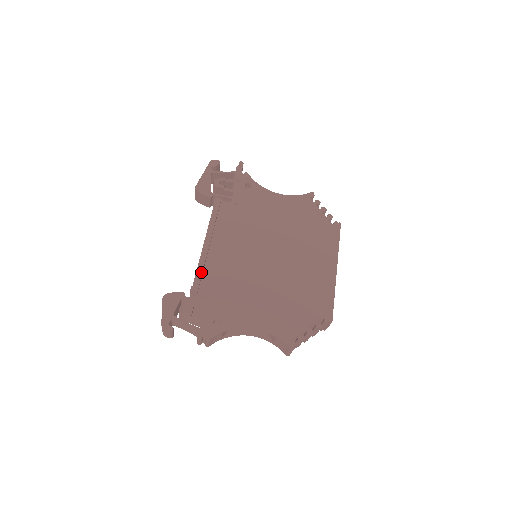
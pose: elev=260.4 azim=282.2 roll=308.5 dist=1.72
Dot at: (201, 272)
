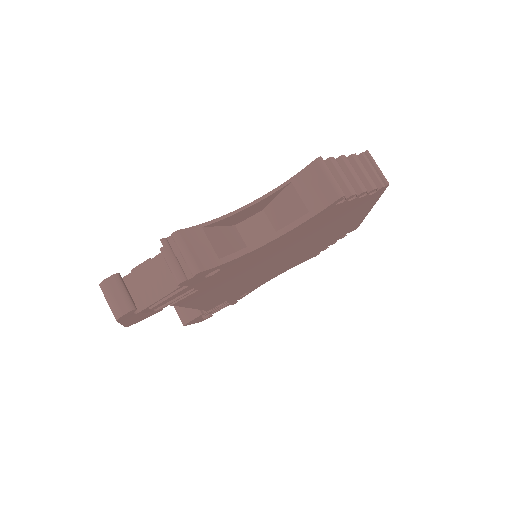
Dot at: occluded
